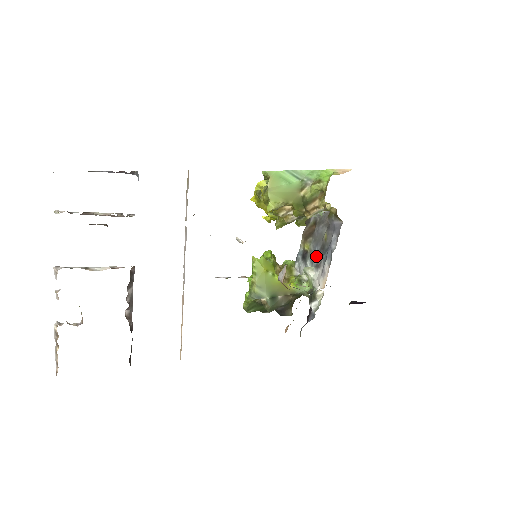
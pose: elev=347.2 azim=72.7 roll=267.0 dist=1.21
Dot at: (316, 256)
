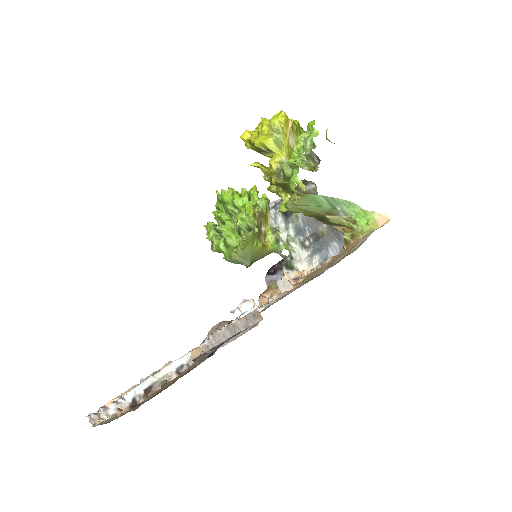
Dot at: (305, 235)
